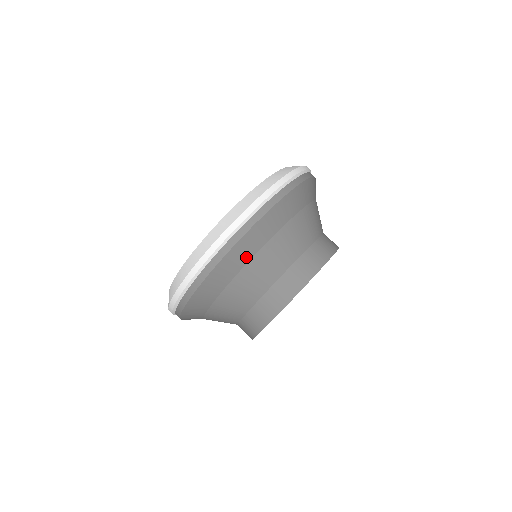
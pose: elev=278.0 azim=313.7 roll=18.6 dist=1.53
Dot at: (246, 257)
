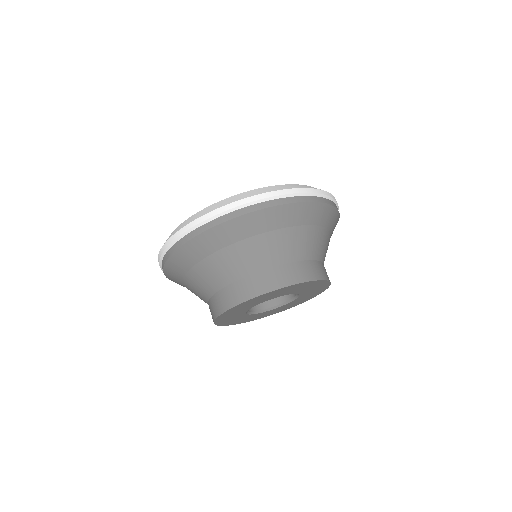
Dot at: (189, 263)
